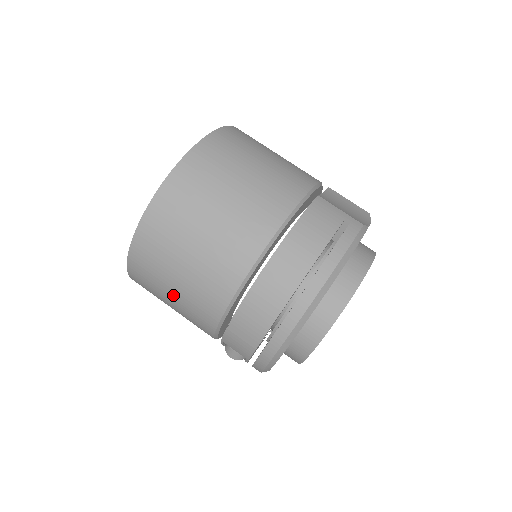
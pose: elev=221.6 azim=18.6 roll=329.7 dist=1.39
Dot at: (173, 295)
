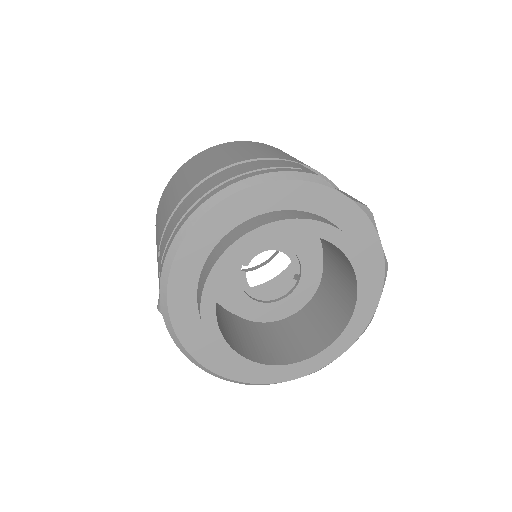
Dot at: occluded
